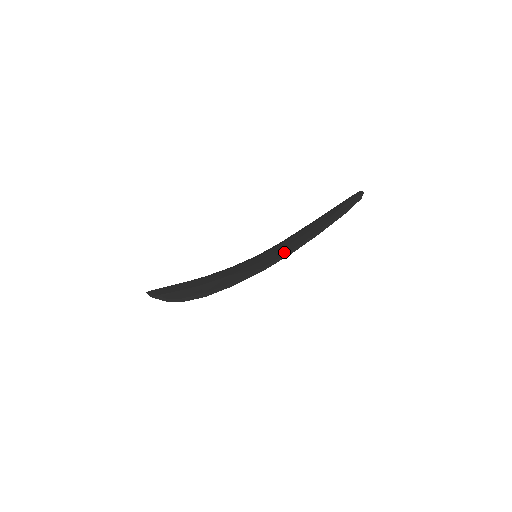
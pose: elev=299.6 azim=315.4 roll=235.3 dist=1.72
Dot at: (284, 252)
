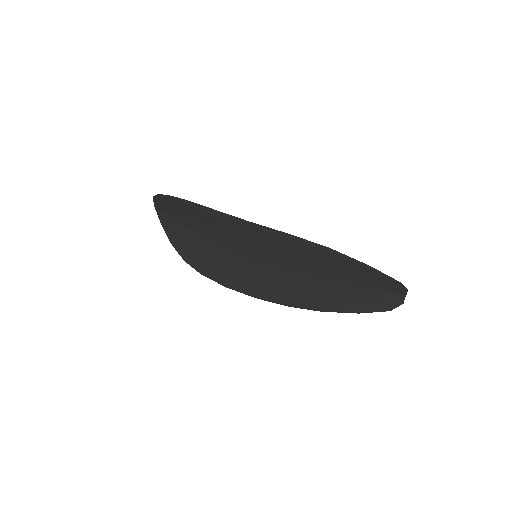
Dot at: (283, 239)
